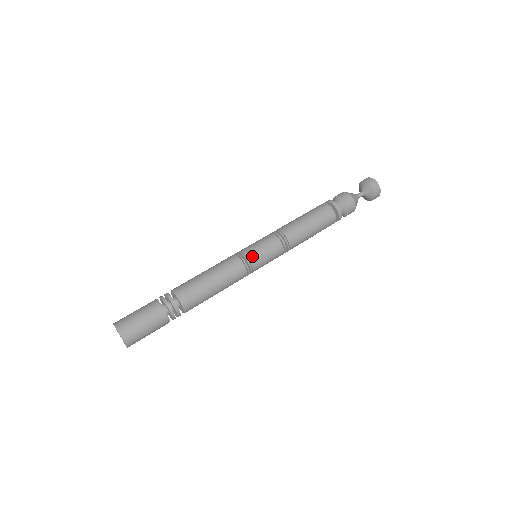
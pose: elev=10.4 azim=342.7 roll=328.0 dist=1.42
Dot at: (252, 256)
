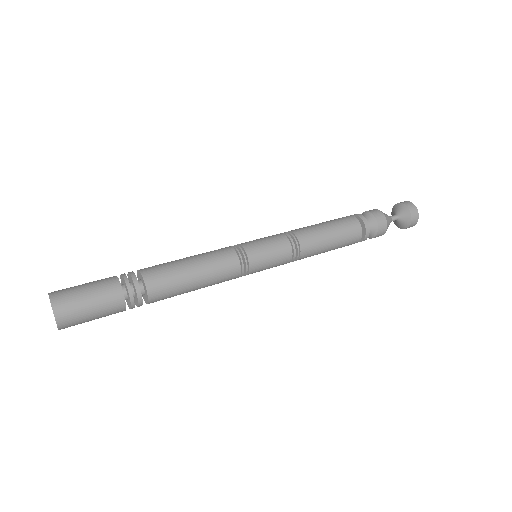
Dot at: (246, 244)
